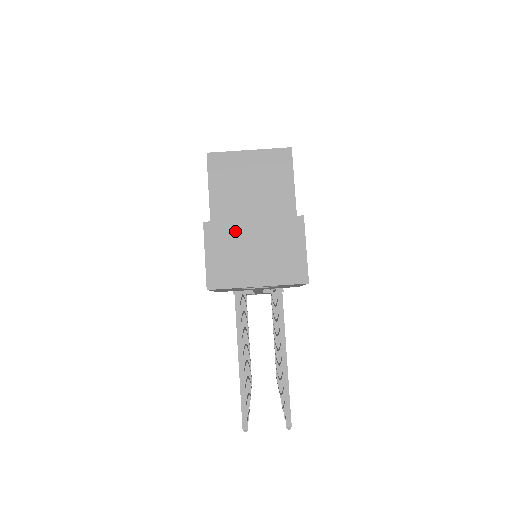
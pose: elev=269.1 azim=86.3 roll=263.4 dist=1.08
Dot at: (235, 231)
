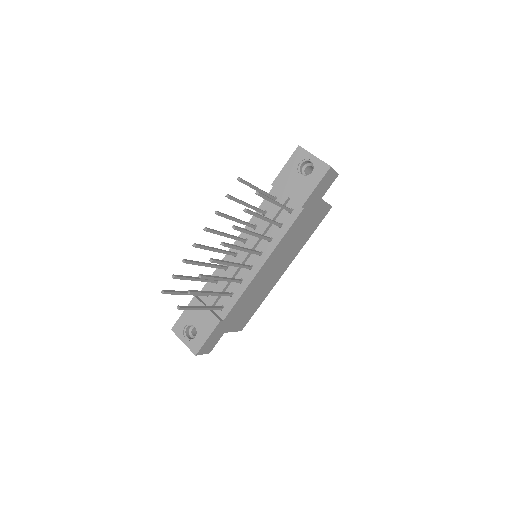
Dot at: occluded
